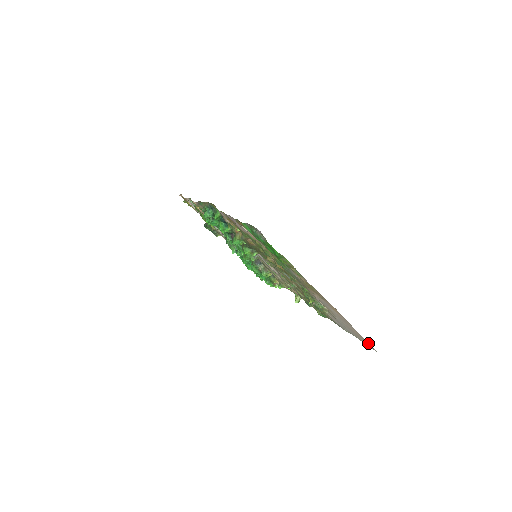
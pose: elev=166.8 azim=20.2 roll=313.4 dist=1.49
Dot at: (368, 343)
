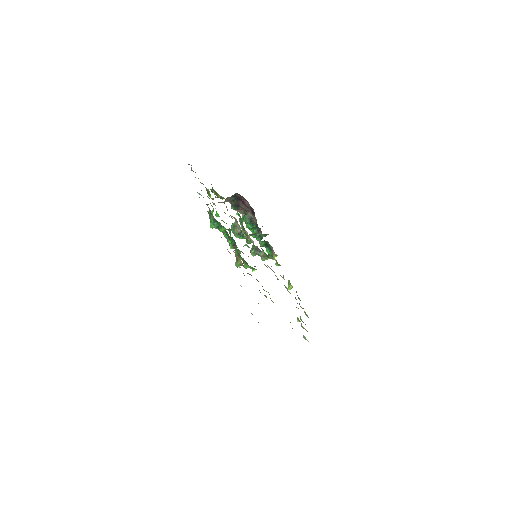
Dot at: occluded
